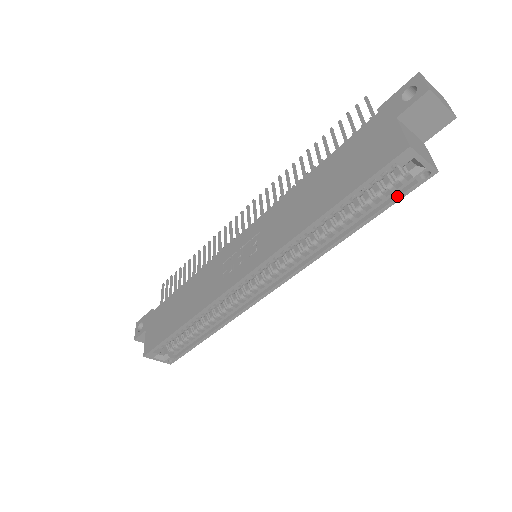
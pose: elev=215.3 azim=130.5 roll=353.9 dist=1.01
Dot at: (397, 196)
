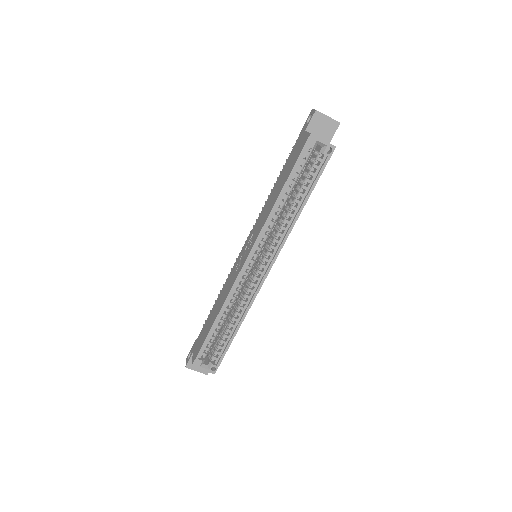
Dot at: (320, 170)
